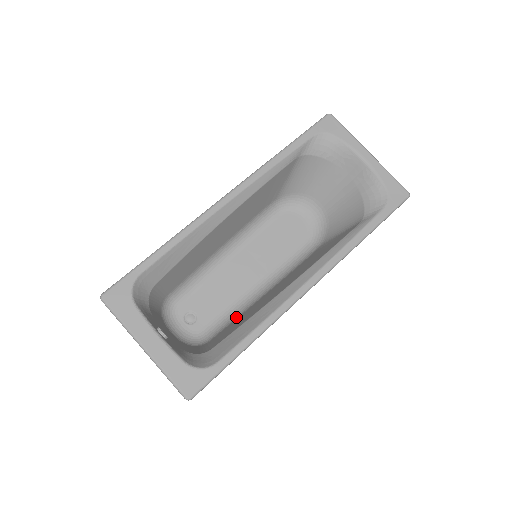
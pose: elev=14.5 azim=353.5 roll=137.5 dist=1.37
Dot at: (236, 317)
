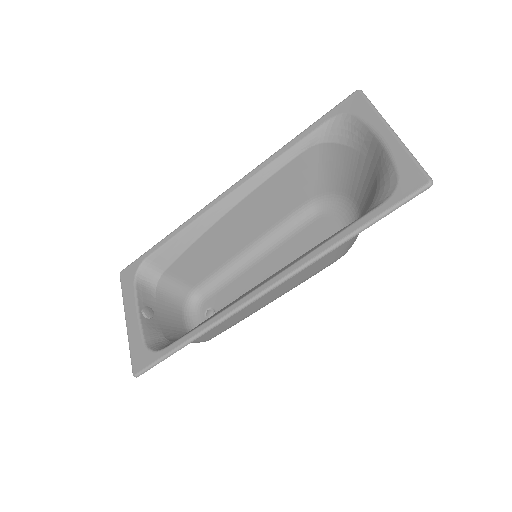
Dot at: occluded
